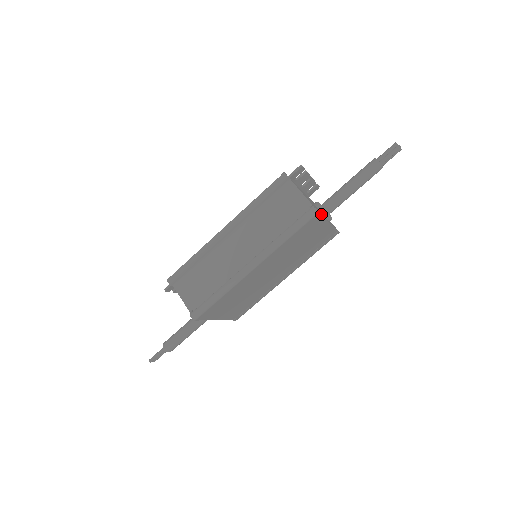
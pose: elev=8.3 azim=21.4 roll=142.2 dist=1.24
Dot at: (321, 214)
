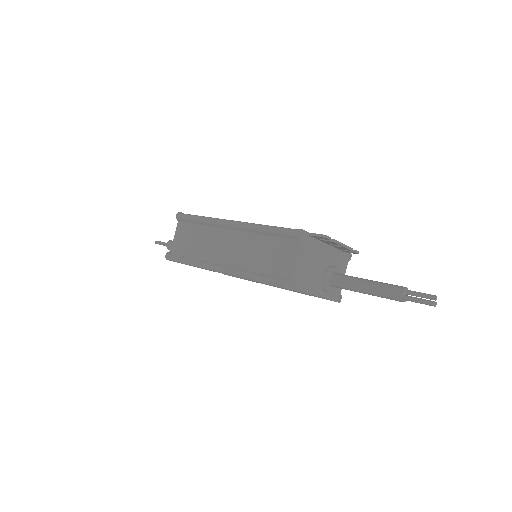
Dot at: (300, 288)
